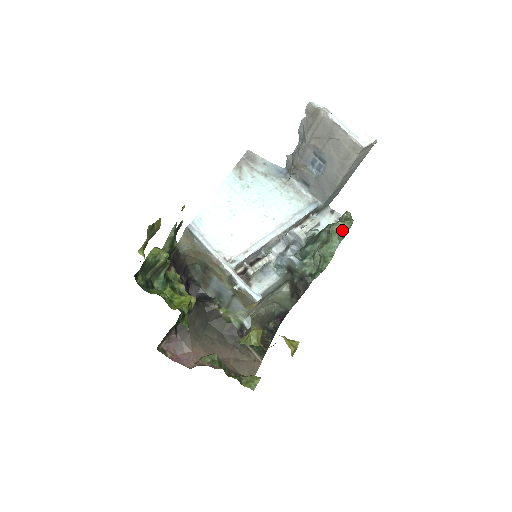
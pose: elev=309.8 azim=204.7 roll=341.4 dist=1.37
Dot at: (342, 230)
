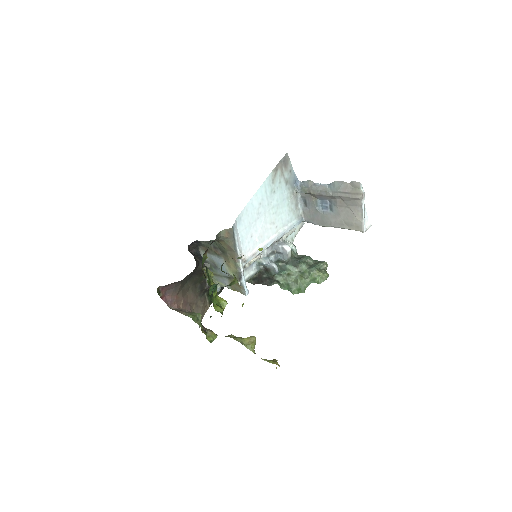
Dot at: (320, 279)
